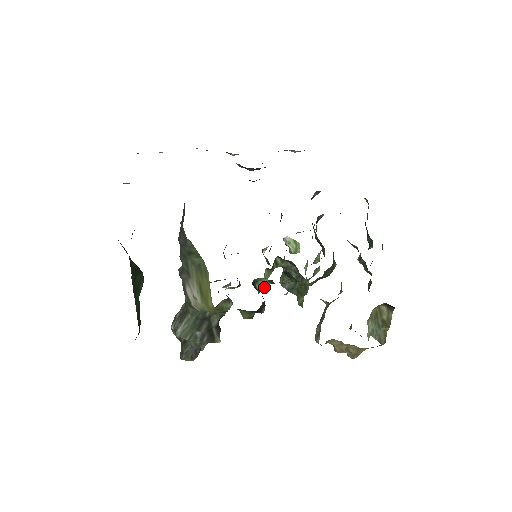
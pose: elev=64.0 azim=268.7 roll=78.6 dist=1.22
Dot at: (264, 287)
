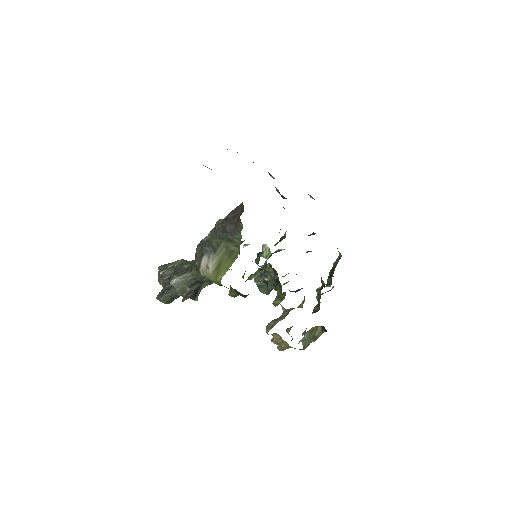
Dot at: (250, 279)
